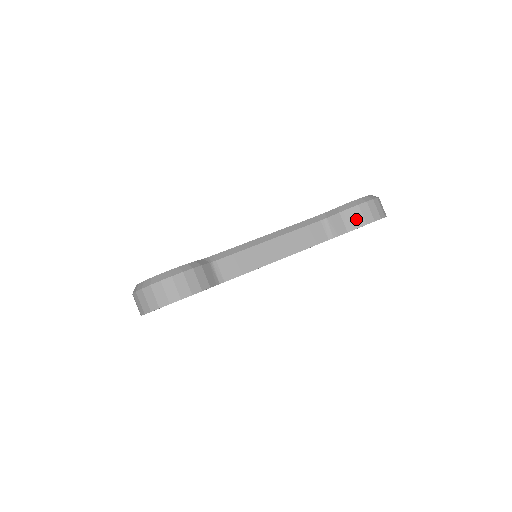
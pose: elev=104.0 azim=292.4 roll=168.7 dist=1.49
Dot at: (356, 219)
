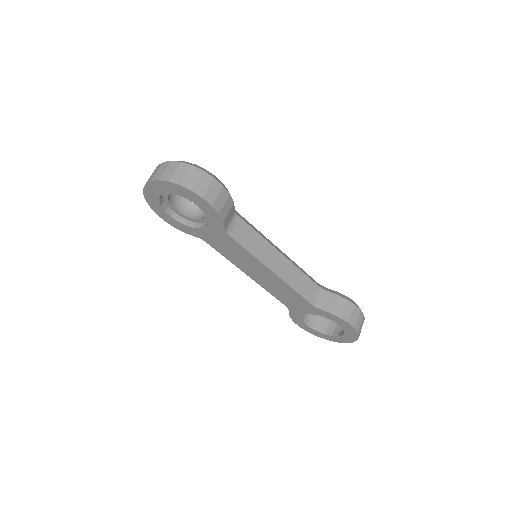
Dot at: (345, 311)
